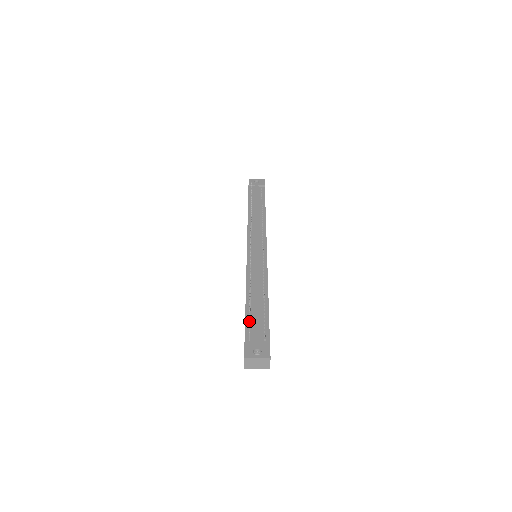
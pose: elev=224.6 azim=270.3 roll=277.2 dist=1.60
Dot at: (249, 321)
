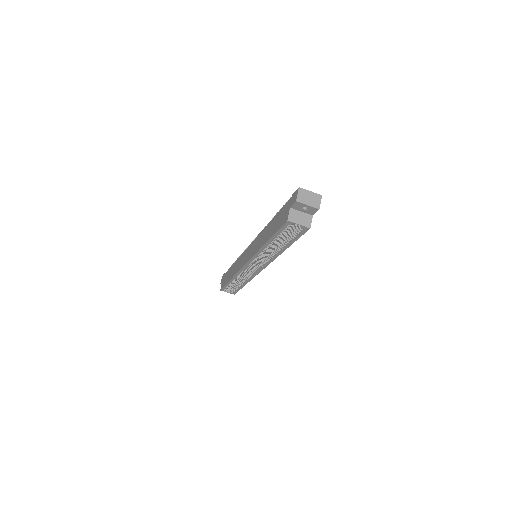
Dot at: (290, 197)
